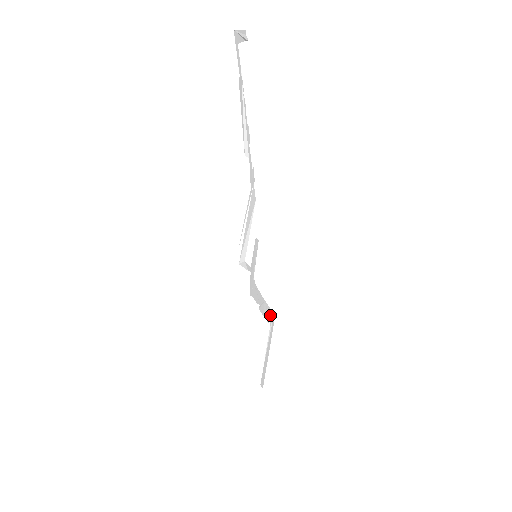
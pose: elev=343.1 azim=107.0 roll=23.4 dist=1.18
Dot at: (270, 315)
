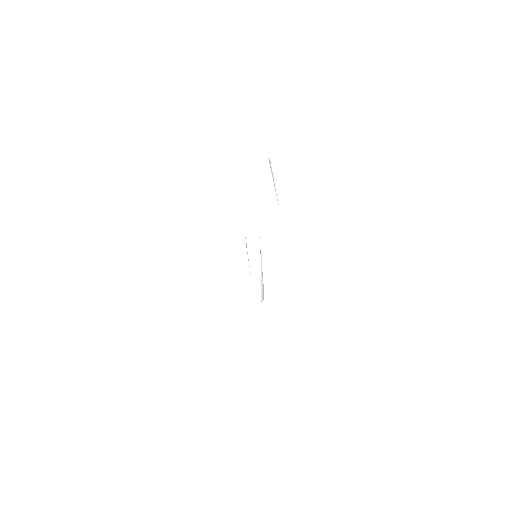
Dot at: occluded
